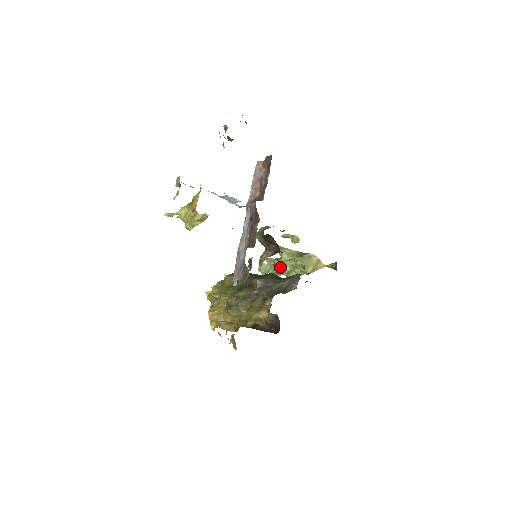
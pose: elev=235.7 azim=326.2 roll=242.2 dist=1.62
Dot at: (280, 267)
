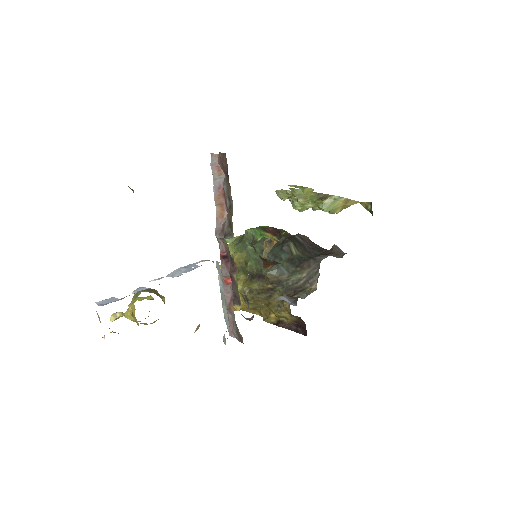
Dot at: occluded
